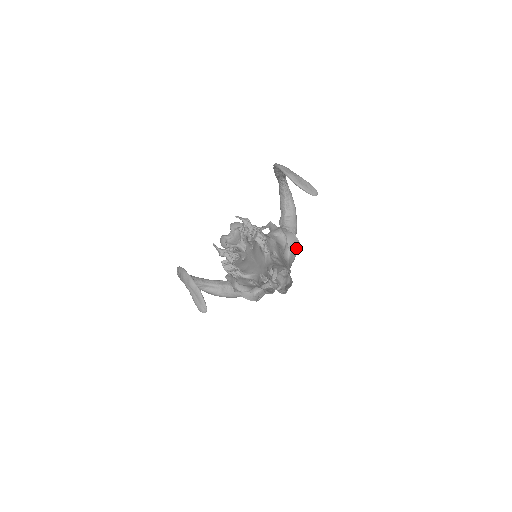
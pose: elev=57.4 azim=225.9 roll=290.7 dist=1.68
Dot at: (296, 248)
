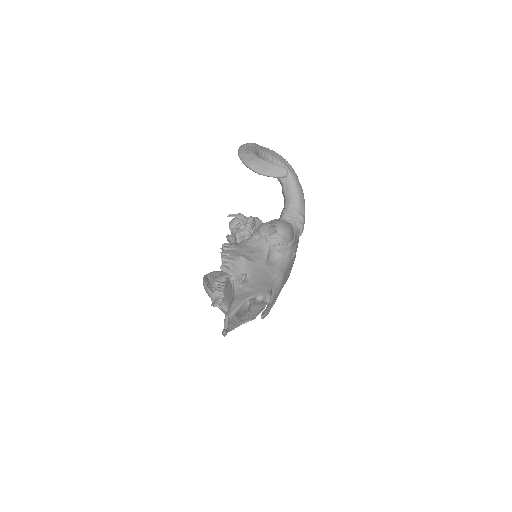
Dot at: (292, 235)
